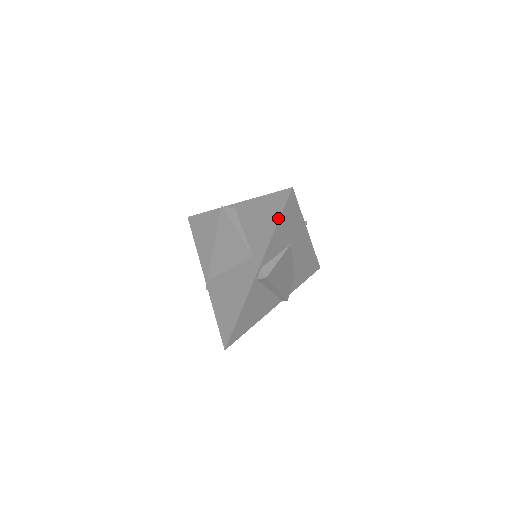
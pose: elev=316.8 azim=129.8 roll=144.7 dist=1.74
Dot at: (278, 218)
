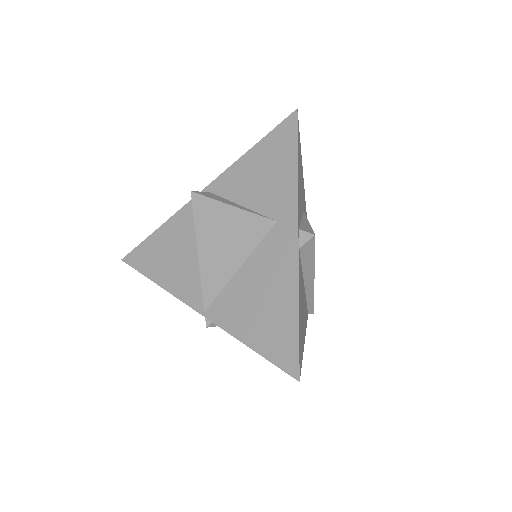
Dot at: (295, 152)
